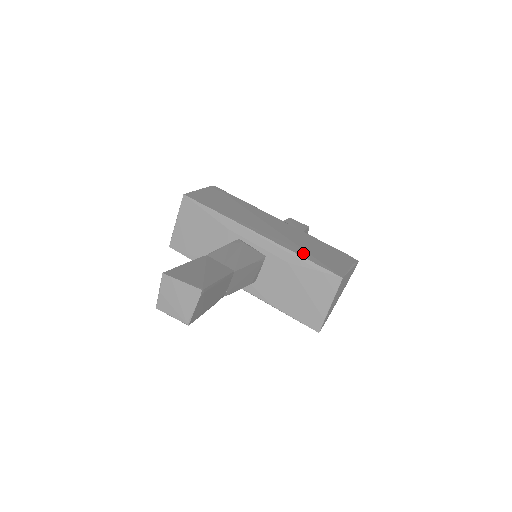
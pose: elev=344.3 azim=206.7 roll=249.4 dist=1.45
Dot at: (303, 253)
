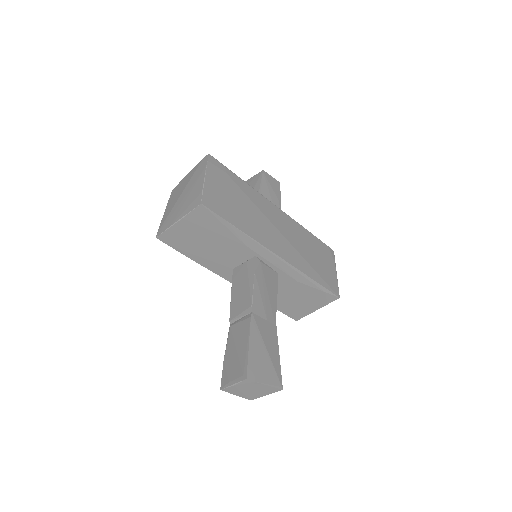
Dot at: (312, 273)
